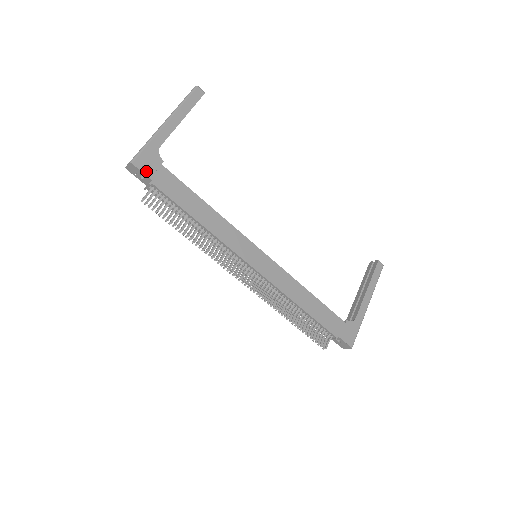
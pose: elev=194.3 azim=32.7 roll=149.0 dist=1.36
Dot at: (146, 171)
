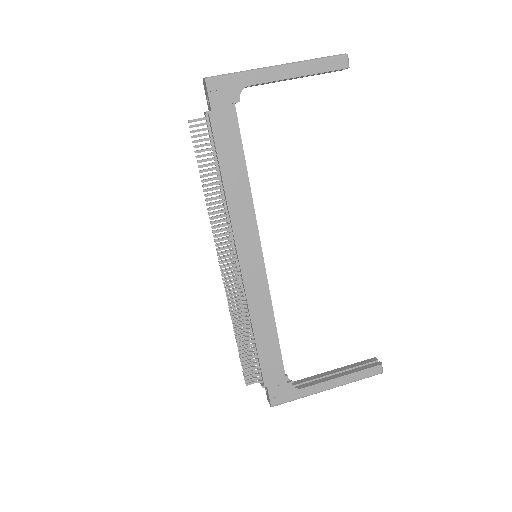
Dot at: (213, 98)
